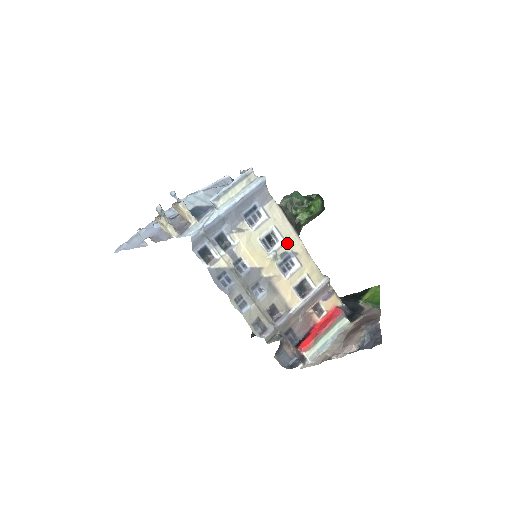
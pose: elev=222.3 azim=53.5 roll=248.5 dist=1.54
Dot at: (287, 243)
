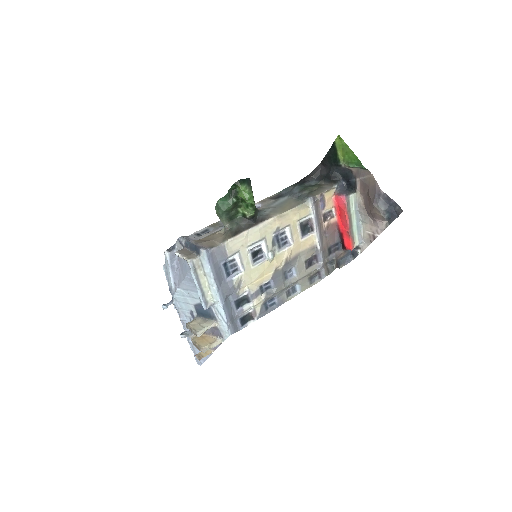
Dot at: (266, 236)
